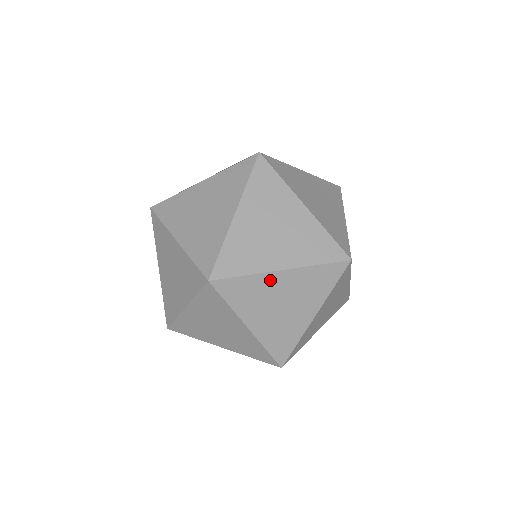
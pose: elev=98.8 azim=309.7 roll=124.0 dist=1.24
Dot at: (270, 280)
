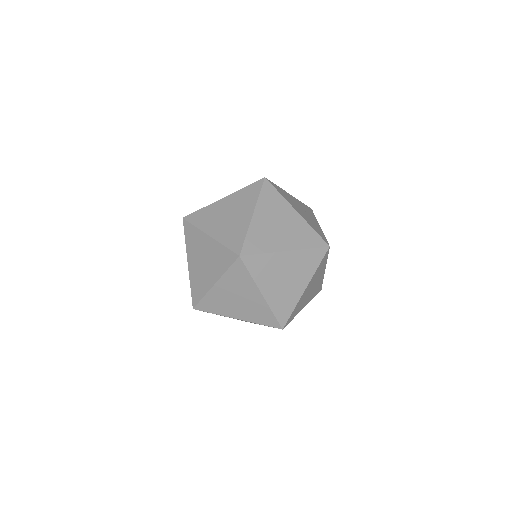
Dot at: (303, 295)
